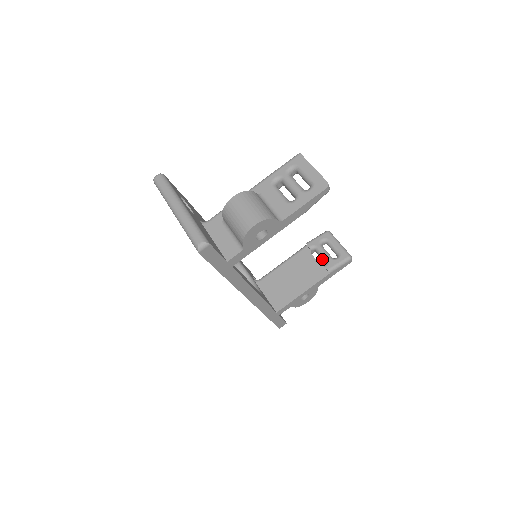
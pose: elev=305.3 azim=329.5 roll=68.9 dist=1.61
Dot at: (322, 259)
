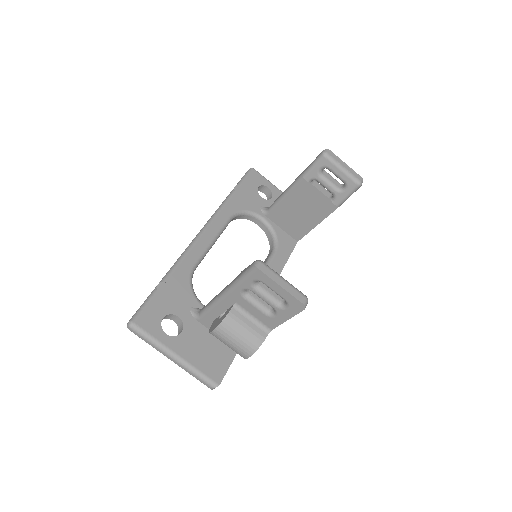
Dot at: occluded
